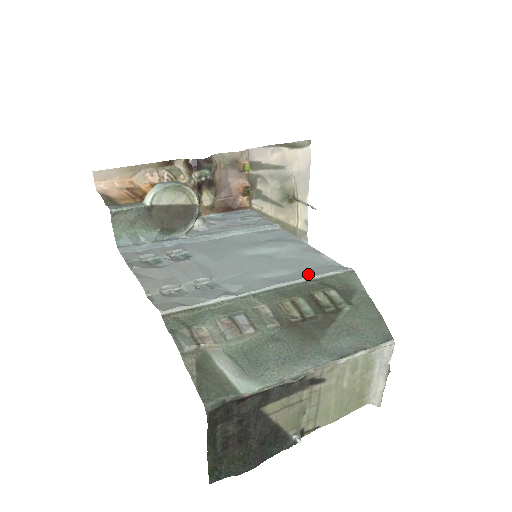
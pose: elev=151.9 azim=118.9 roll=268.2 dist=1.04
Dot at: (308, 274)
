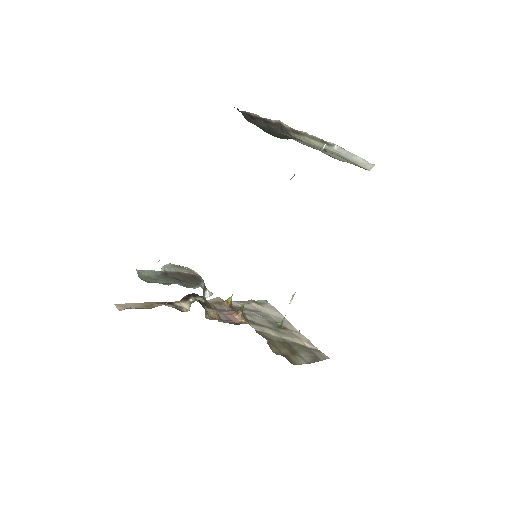
Dot at: occluded
